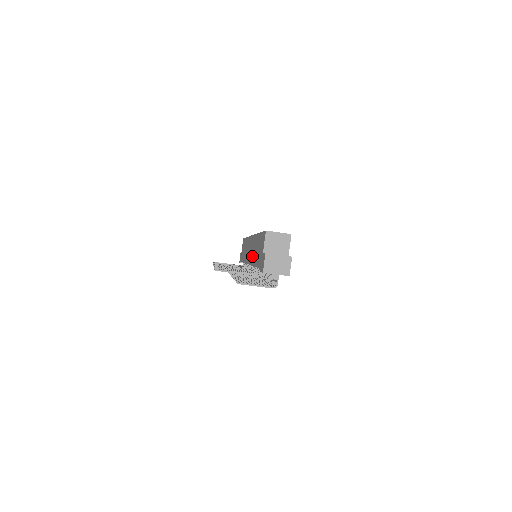
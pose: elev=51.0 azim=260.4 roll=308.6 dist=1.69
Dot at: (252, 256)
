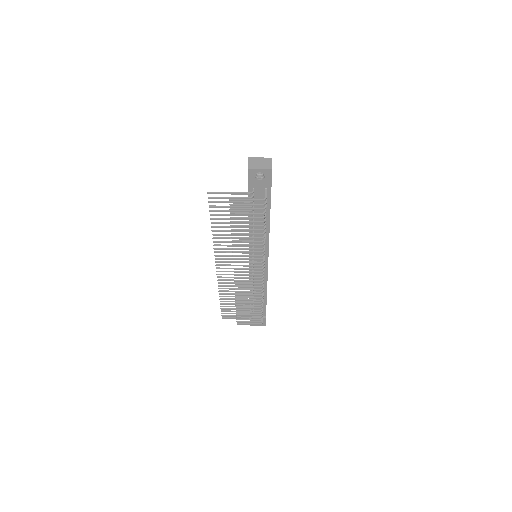
Dot at: occluded
